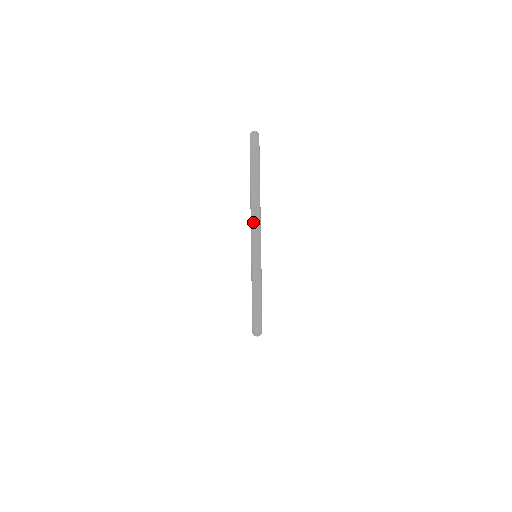
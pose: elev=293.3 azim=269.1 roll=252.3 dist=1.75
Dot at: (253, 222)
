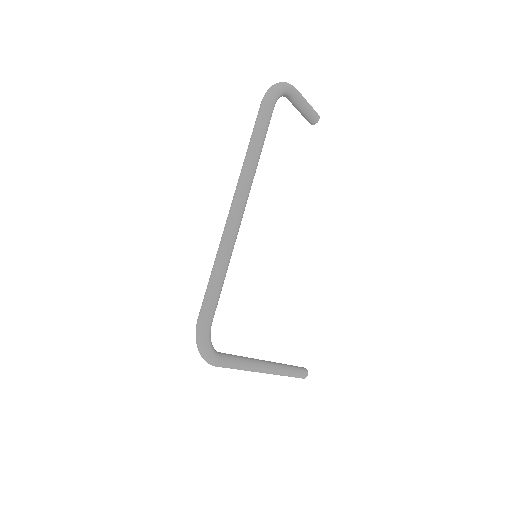
Dot at: (233, 198)
